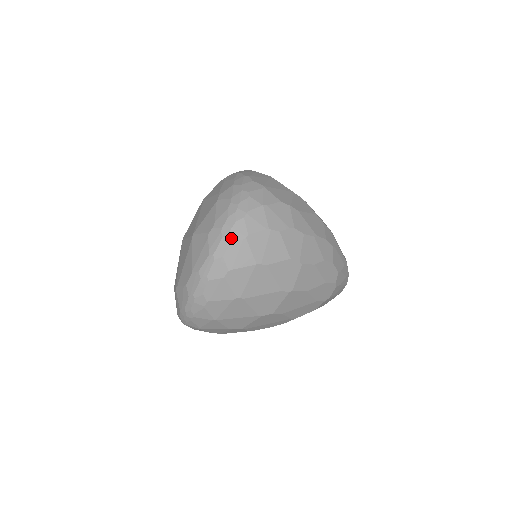
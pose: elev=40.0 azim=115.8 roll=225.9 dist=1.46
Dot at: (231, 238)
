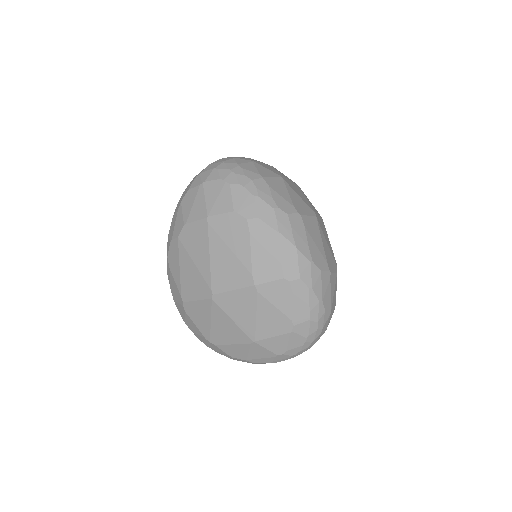
Dot at: occluded
